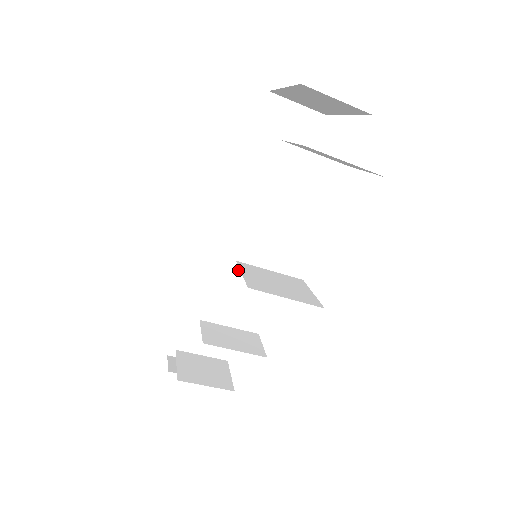
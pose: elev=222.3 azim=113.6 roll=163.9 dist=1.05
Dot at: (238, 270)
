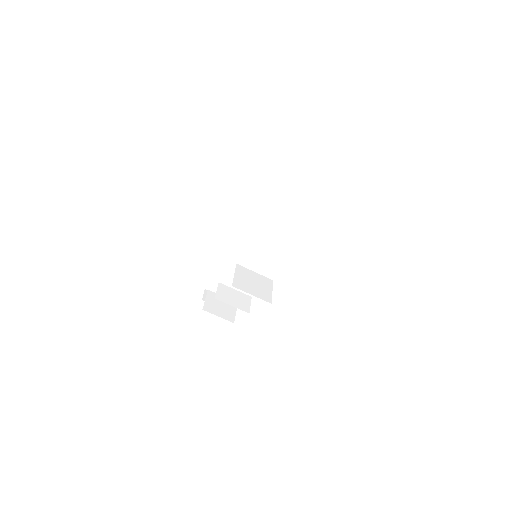
Dot at: (252, 254)
